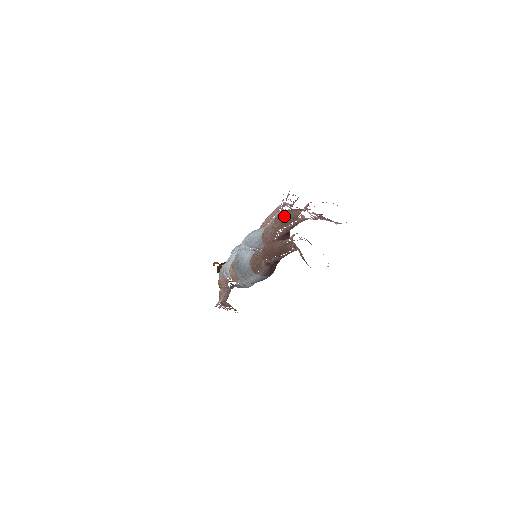
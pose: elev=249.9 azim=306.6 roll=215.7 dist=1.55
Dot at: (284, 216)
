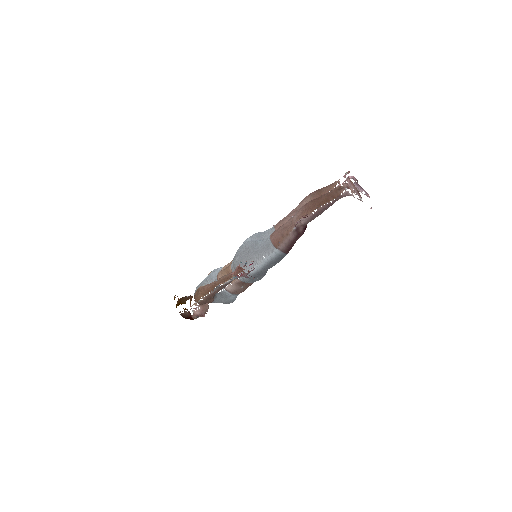
Dot at: (317, 191)
